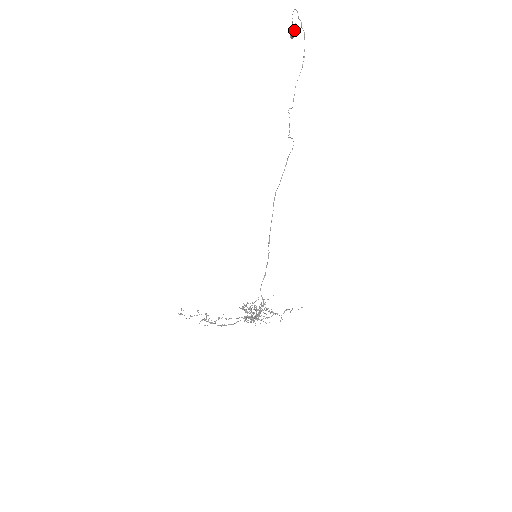
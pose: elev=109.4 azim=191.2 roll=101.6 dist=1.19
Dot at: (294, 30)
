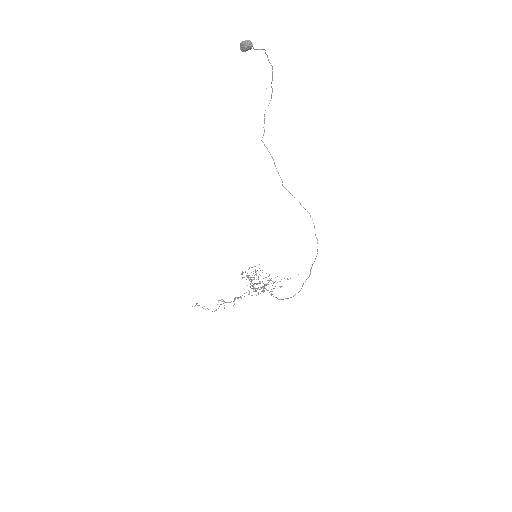
Dot at: (249, 49)
